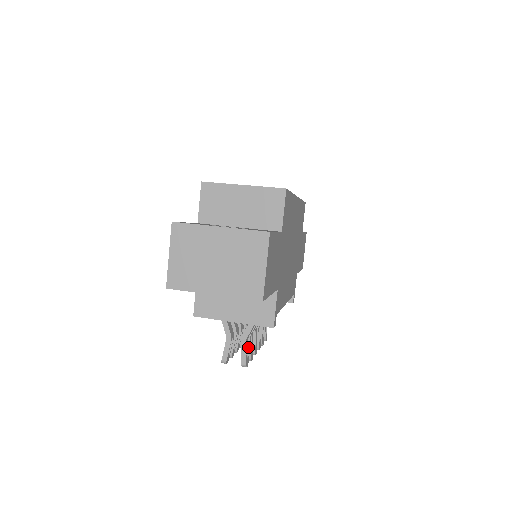
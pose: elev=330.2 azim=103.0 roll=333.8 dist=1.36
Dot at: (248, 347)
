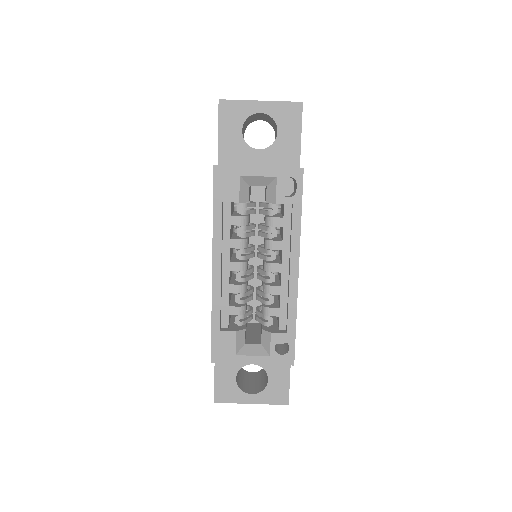
Dot at: occluded
